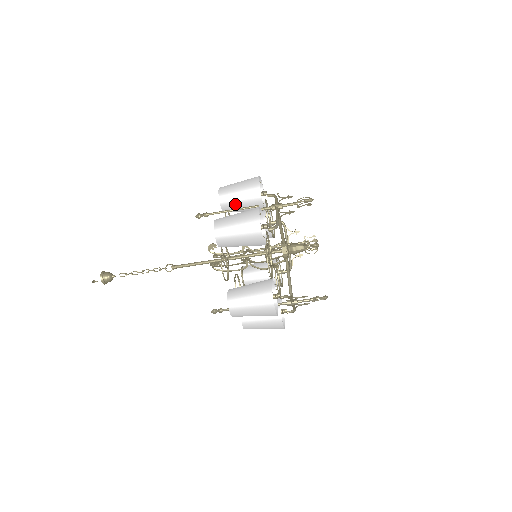
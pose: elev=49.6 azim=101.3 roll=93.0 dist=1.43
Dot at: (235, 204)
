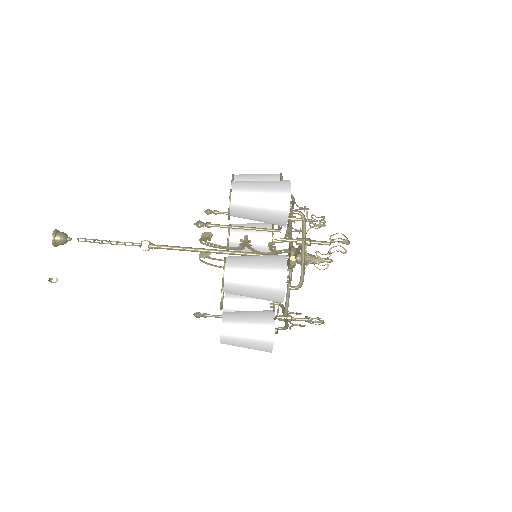
Dot at: (250, 217)
